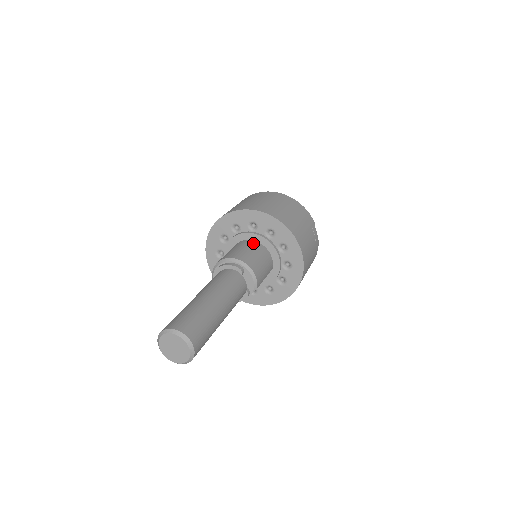
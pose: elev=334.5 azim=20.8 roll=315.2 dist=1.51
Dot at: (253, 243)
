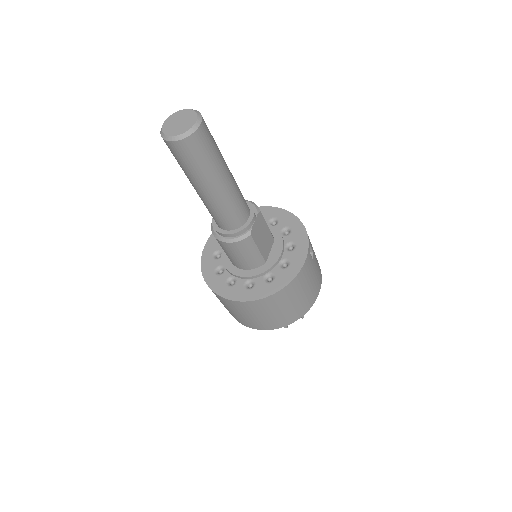
Dot at: occluded
